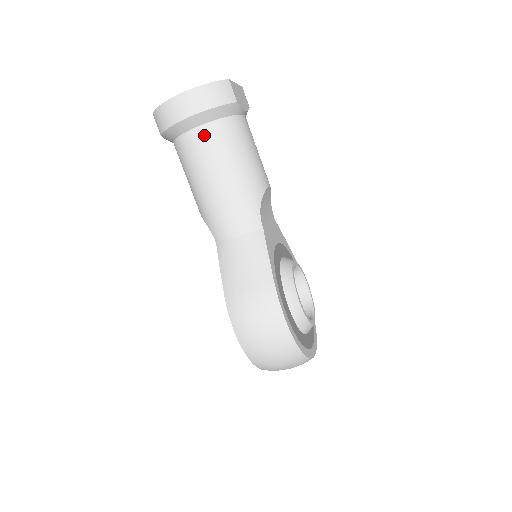
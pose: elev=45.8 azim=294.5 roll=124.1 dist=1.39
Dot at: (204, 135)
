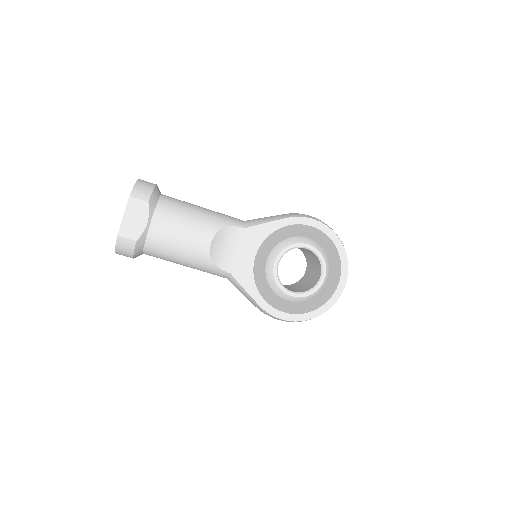
Dot at: occluded
